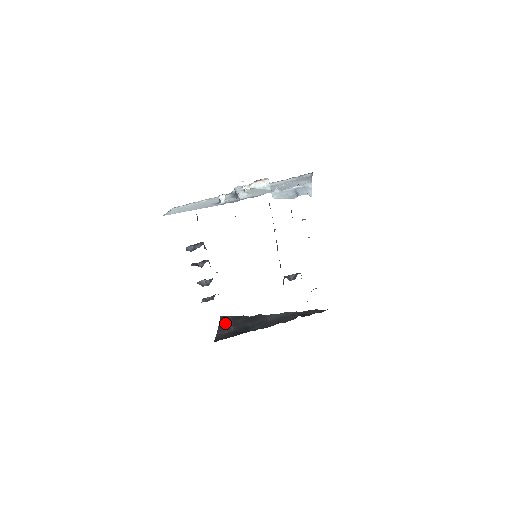
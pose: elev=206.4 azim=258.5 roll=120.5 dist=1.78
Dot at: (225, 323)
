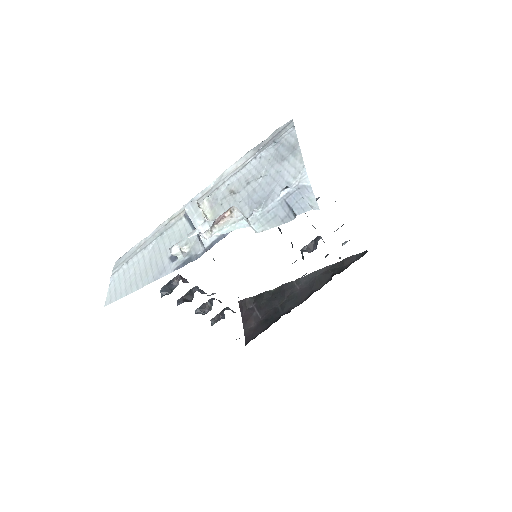
Dot at: (247, 310)
